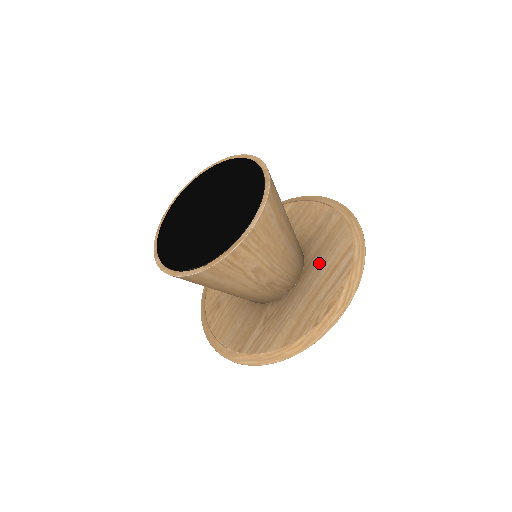
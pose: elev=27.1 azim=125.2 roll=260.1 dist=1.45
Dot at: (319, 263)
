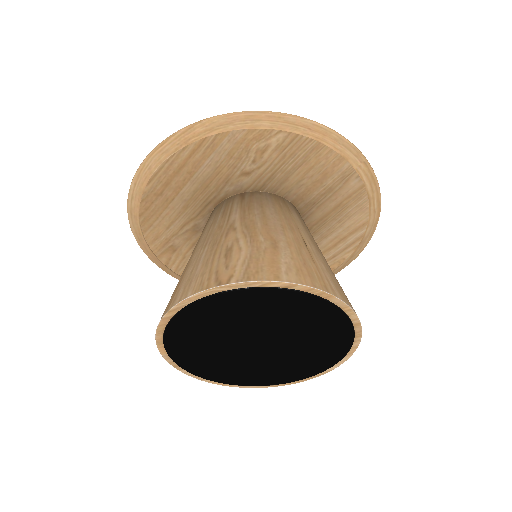
Dot at: (322, 233)
